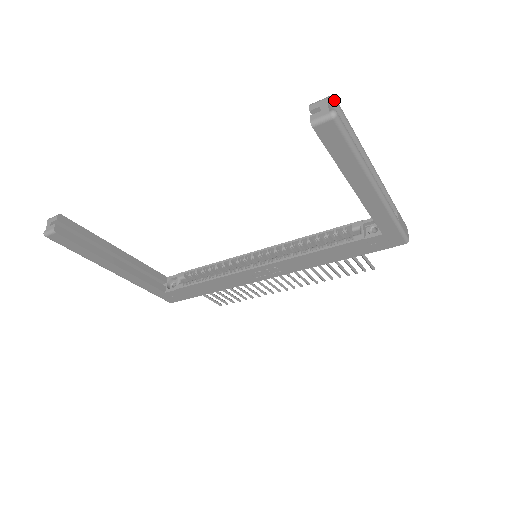
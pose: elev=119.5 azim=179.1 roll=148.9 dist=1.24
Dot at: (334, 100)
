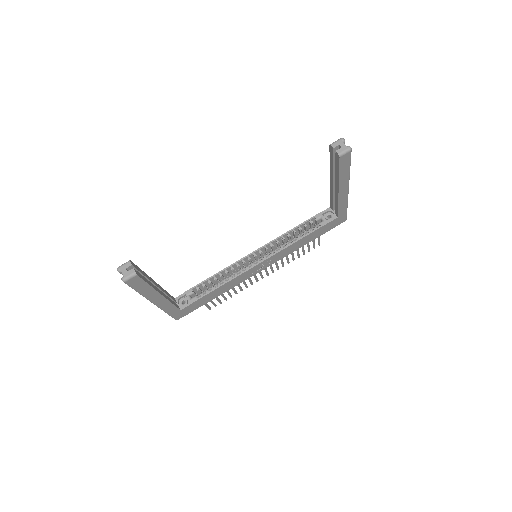
Dot at: occluded
